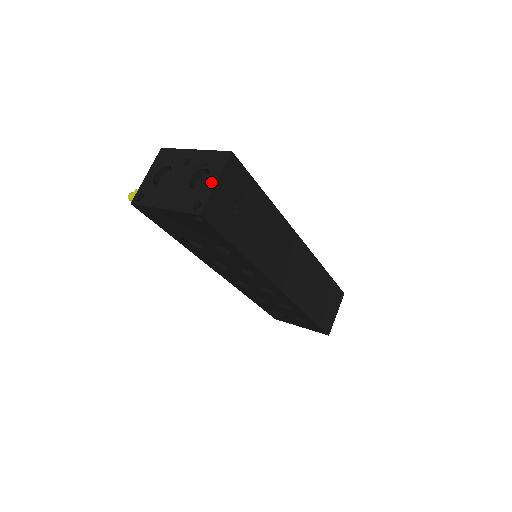
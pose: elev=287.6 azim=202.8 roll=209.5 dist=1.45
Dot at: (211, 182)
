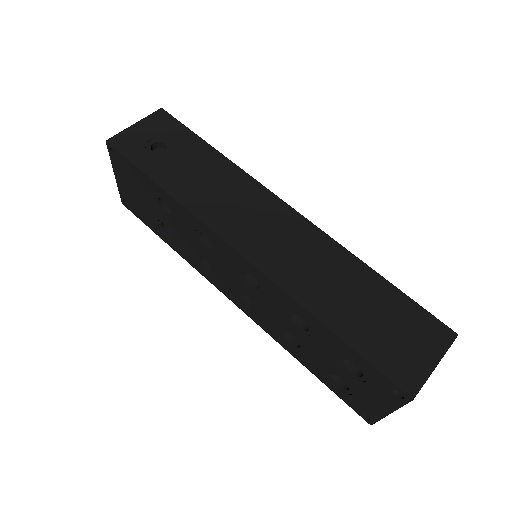
Dot at: occluded
